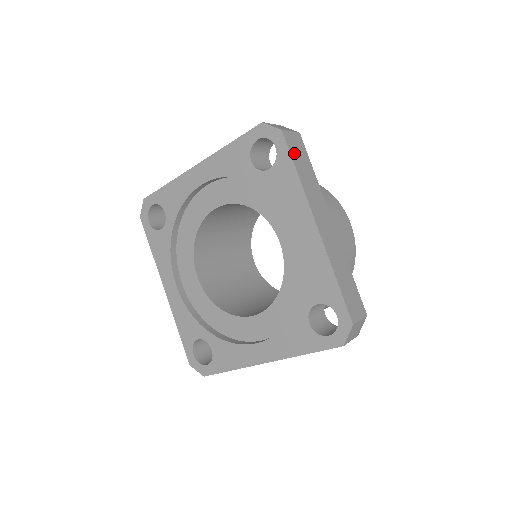
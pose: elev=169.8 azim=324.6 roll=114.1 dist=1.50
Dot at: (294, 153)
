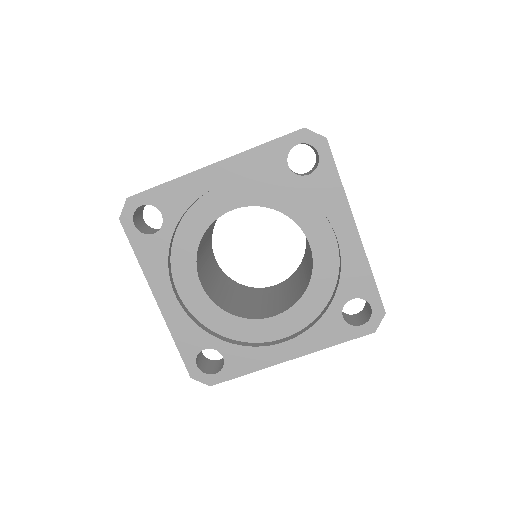
Dot at: occluded
